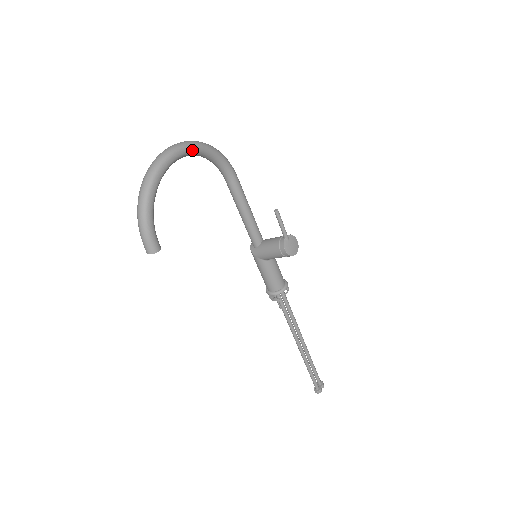
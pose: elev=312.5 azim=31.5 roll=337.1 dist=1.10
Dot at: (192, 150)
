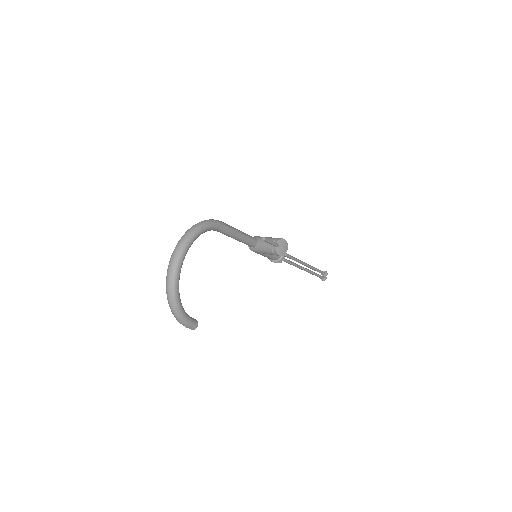
Dot at: (188, 248)
